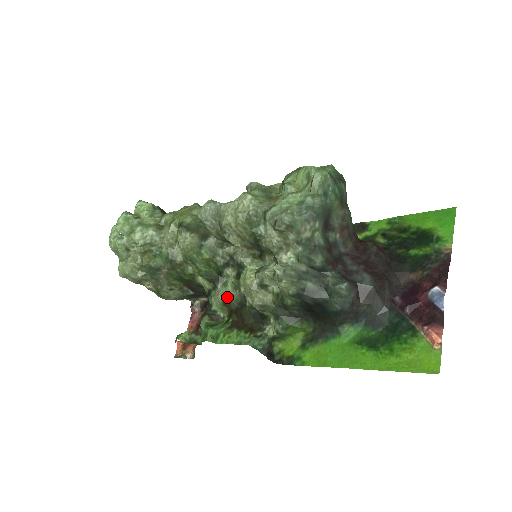
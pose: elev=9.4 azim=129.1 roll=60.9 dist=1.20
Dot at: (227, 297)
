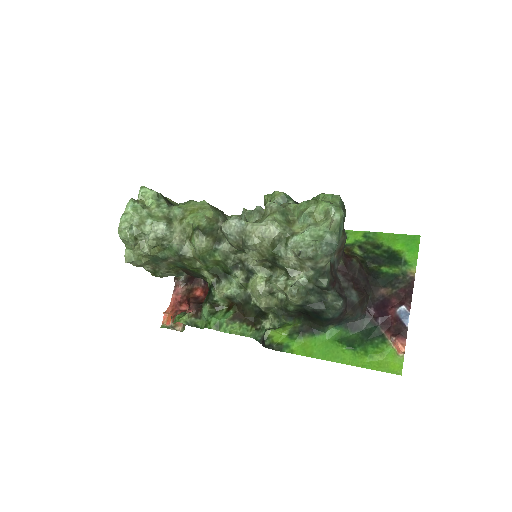
Dot at: (232, 293)
